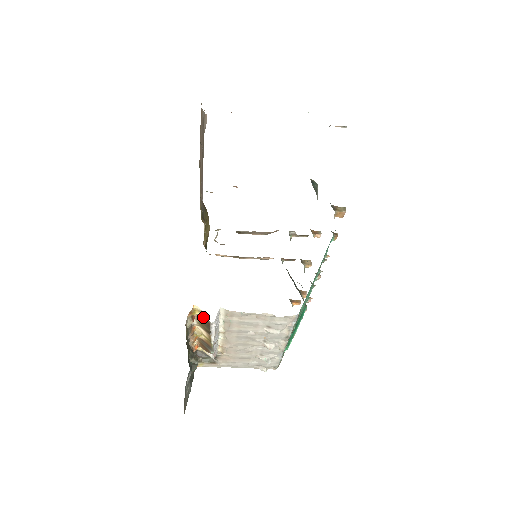
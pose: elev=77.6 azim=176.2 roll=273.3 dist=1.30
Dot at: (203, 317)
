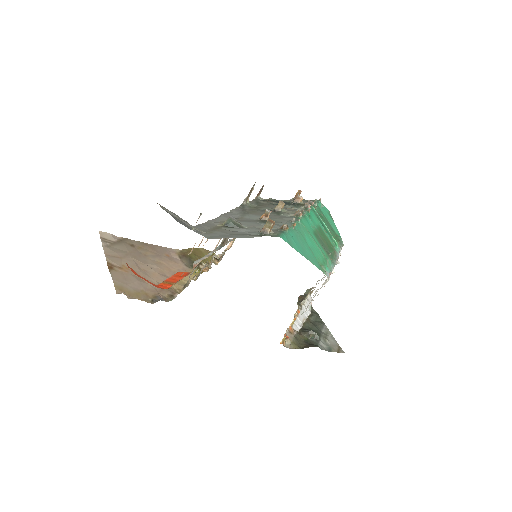
Dot at: occluded
